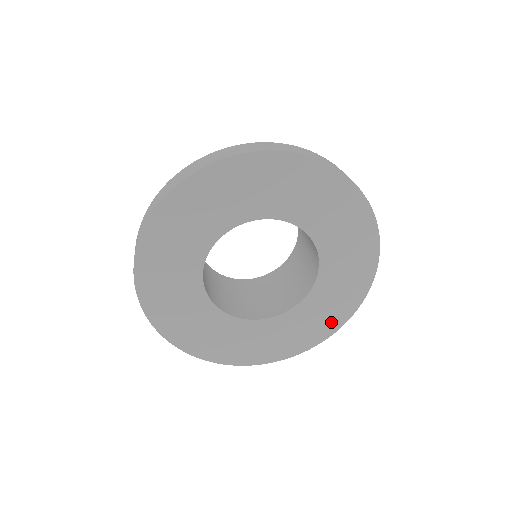
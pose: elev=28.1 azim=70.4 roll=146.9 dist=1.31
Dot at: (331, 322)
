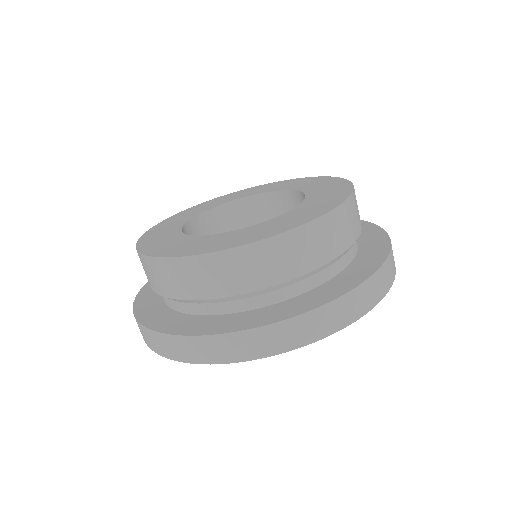
Dot at: occluded
